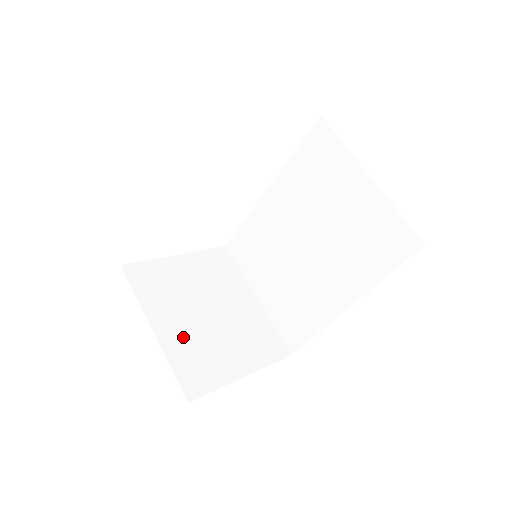
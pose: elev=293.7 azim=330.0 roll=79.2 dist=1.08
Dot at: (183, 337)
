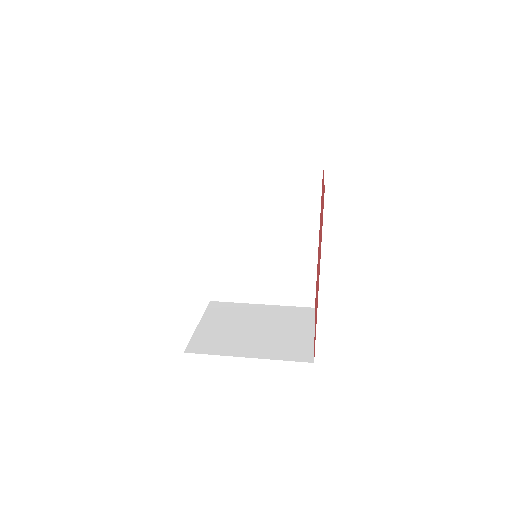
Dot at: (264, 347)
